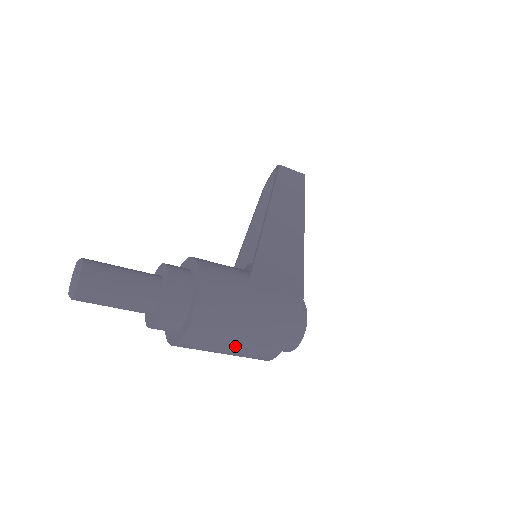
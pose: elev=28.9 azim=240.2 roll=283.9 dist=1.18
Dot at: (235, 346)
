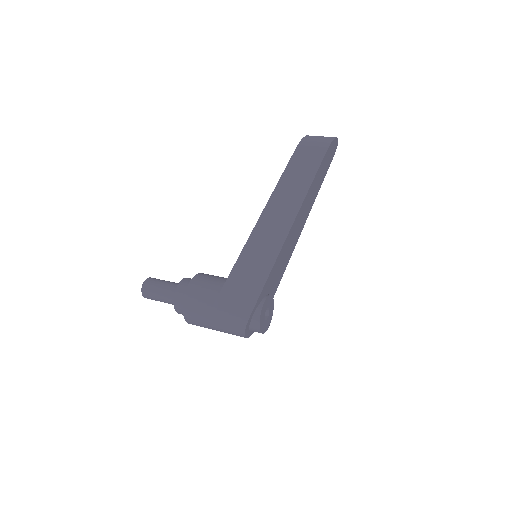
Dot at: occluded
